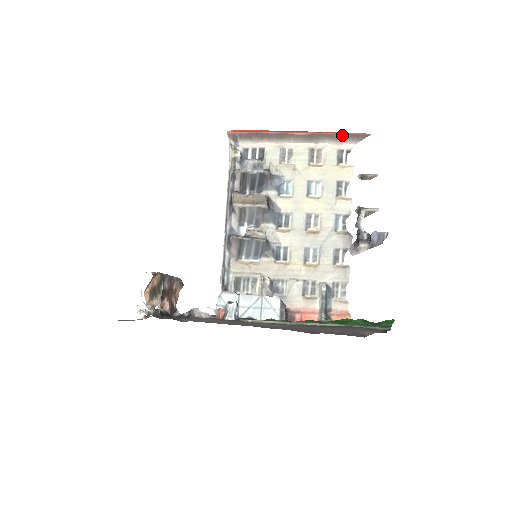
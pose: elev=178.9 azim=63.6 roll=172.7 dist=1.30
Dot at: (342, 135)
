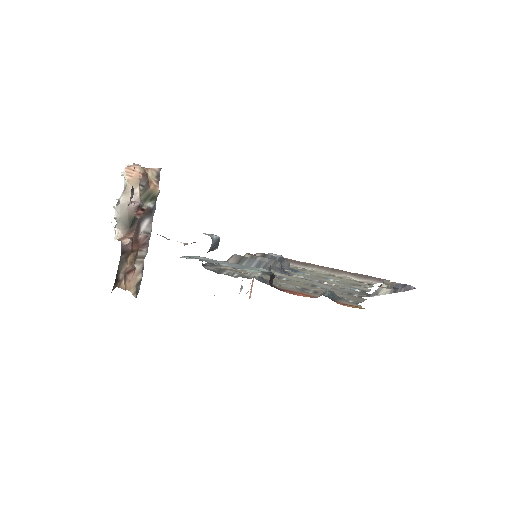
Dot at: (364, 275)
